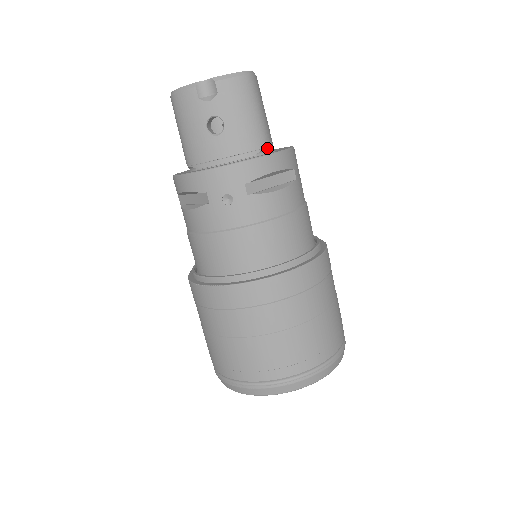
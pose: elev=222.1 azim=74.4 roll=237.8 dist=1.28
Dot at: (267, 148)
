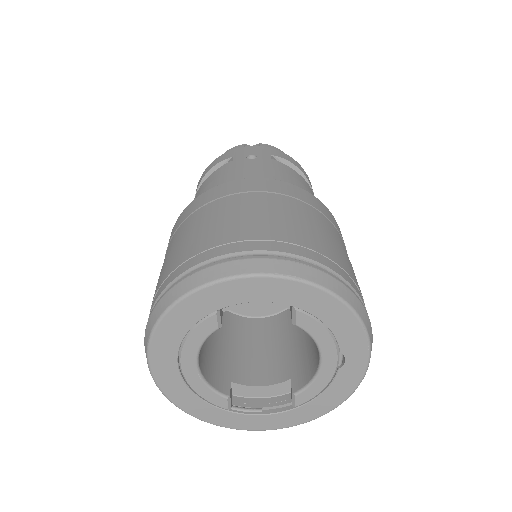
Dot at: occluded
